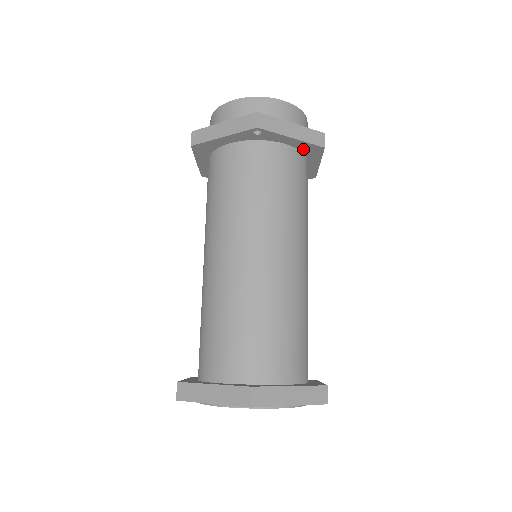
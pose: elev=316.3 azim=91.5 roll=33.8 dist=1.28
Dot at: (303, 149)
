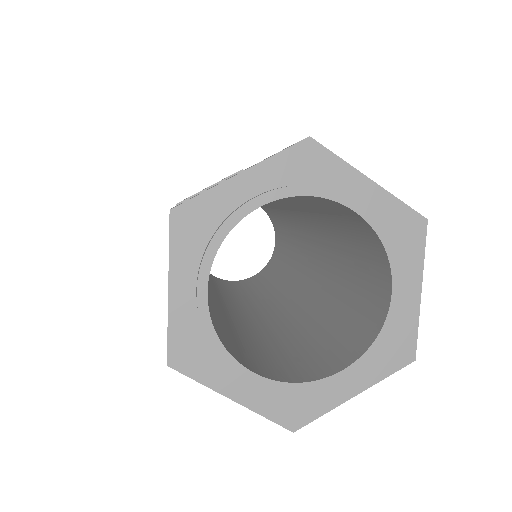
Dot at: occluded
